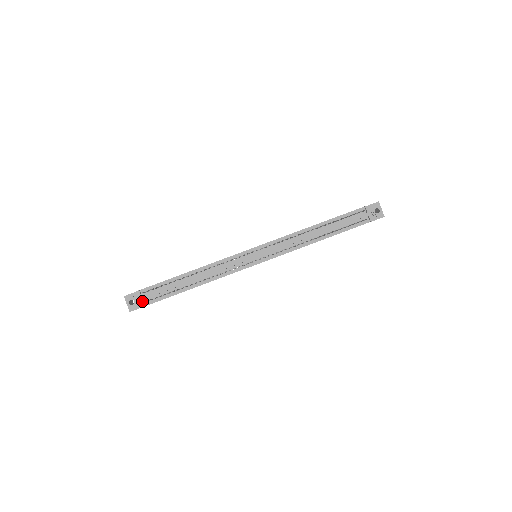
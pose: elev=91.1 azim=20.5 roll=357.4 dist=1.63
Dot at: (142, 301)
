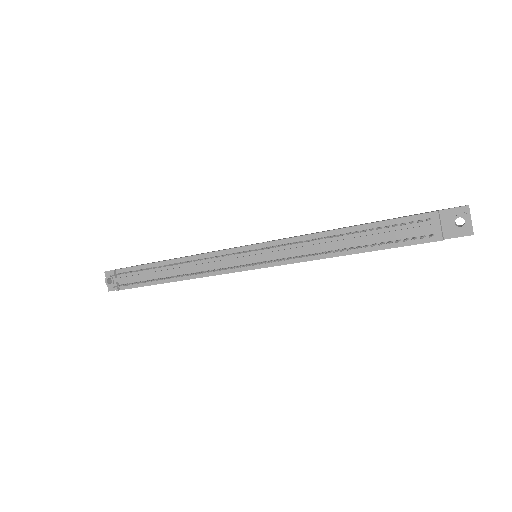
Dot at: (115, 284)
